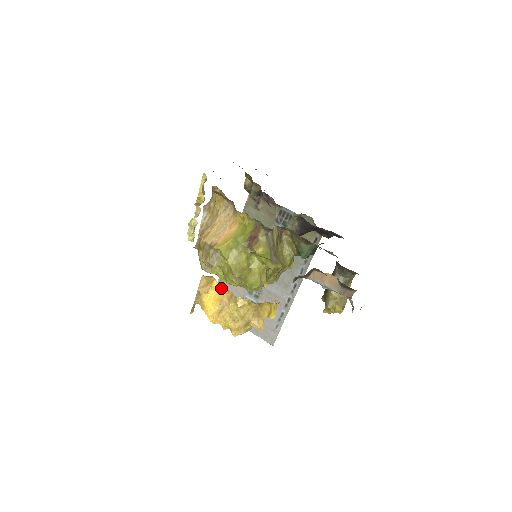
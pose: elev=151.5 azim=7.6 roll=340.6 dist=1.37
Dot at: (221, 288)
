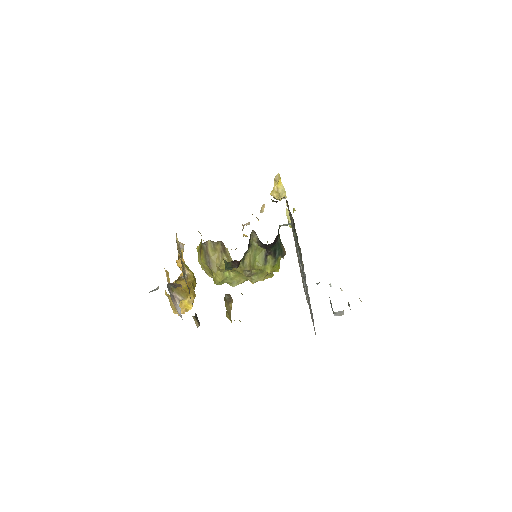
Dot at: occluded
